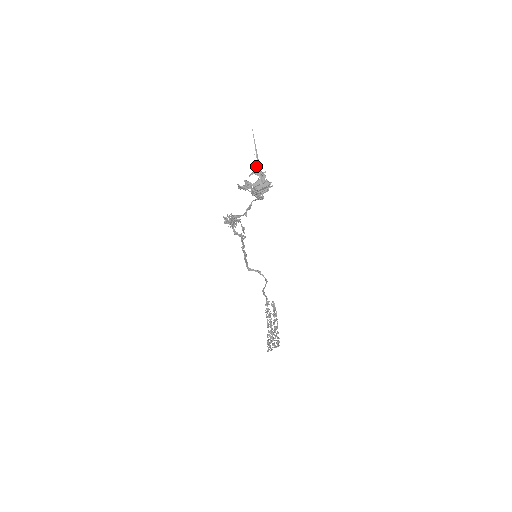
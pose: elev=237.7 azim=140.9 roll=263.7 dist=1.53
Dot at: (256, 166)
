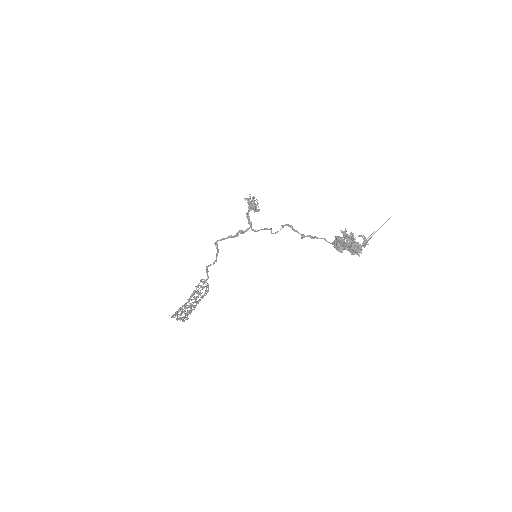
Dot at: (370, 235)
